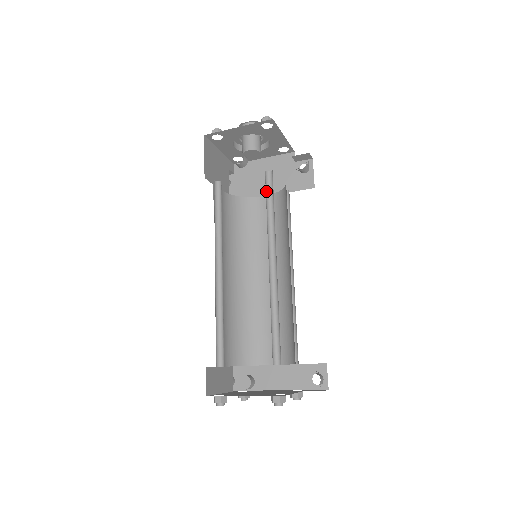
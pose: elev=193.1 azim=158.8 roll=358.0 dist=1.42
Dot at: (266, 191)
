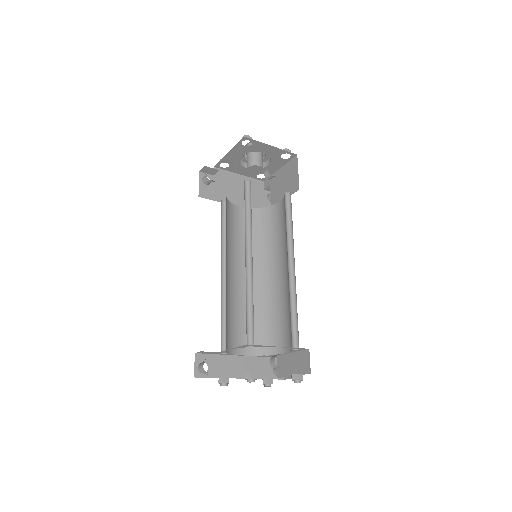
Dot at: (285, 207)
